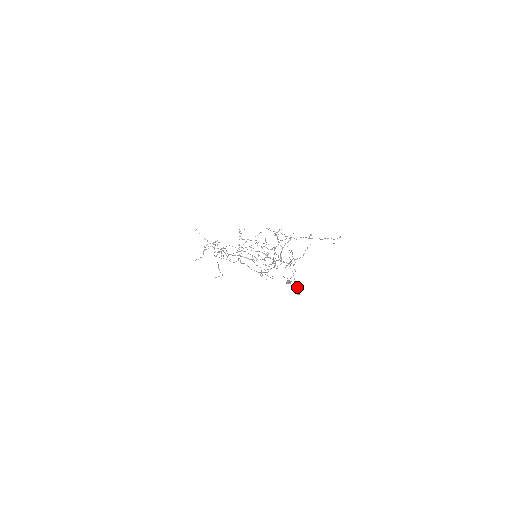
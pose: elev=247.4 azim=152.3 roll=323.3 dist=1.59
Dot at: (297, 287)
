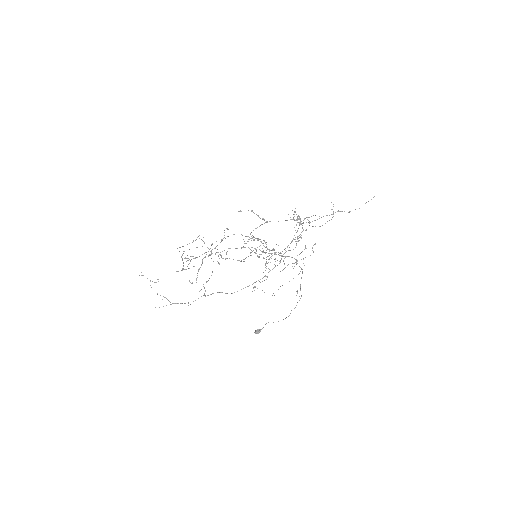
Dot at: occluded
